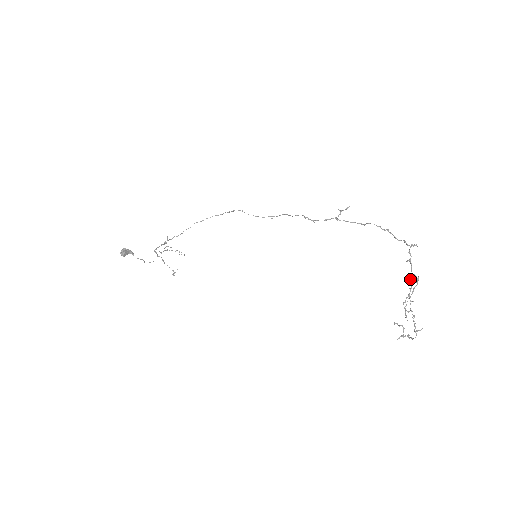
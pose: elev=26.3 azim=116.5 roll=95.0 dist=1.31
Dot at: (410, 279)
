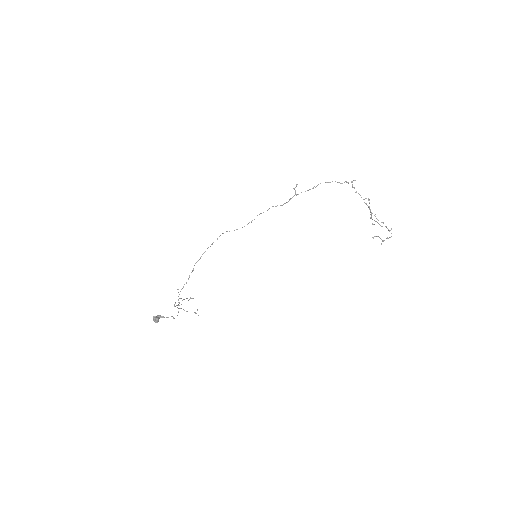
Dot at: occluded
